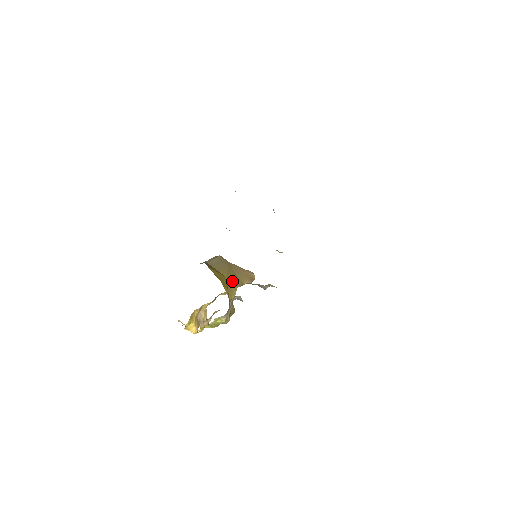
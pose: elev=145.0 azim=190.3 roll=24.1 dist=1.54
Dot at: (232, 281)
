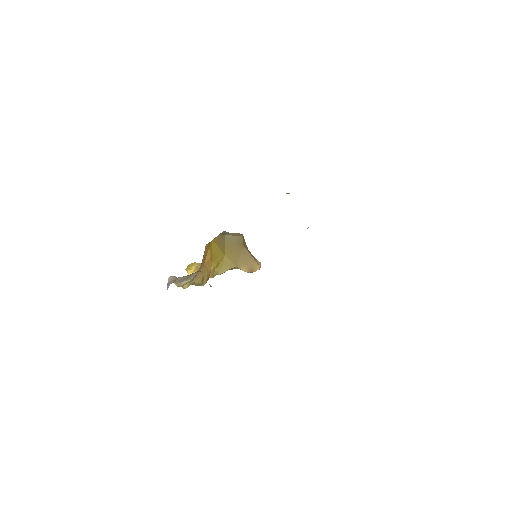
Dot at: (229, 261)
